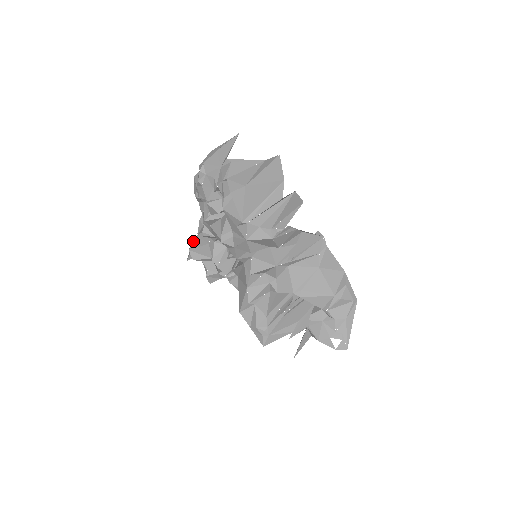
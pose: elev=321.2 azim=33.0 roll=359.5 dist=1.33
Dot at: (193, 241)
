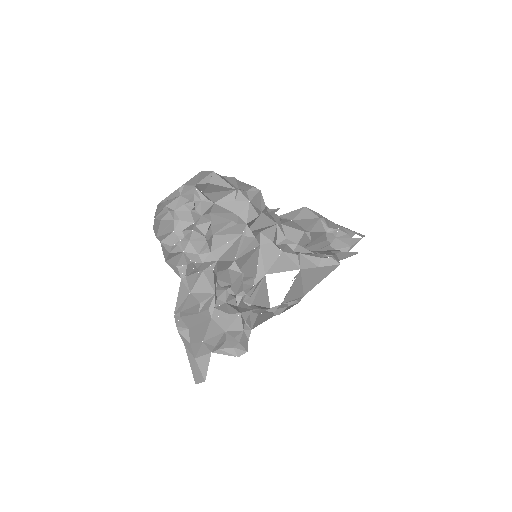
Dot at: (195, 343)
